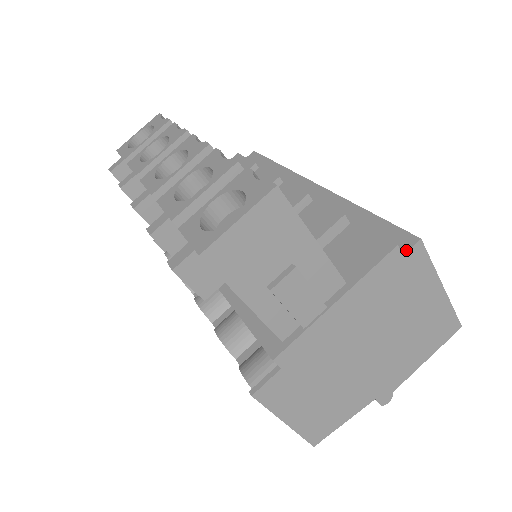
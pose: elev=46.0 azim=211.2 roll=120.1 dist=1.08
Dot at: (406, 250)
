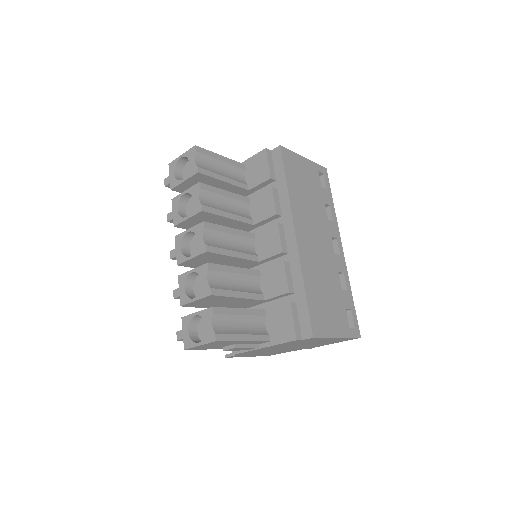
Dot at: (304, 338)
